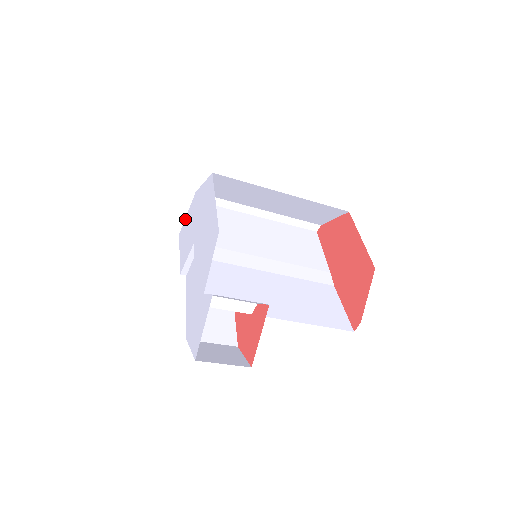
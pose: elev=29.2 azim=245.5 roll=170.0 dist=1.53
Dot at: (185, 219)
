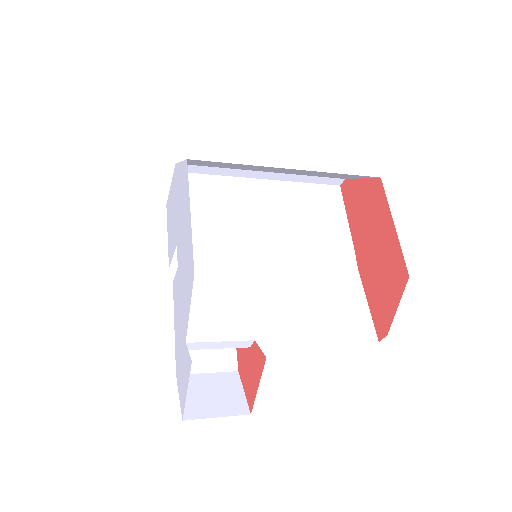
Dot at: (169, 191)
